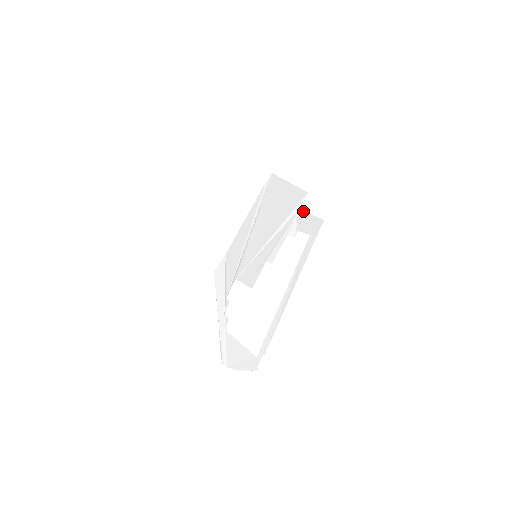
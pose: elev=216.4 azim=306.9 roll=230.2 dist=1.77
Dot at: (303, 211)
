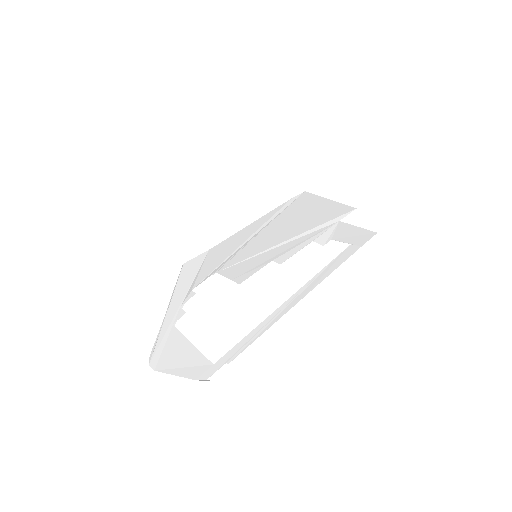
Dot at: (345, 223)
